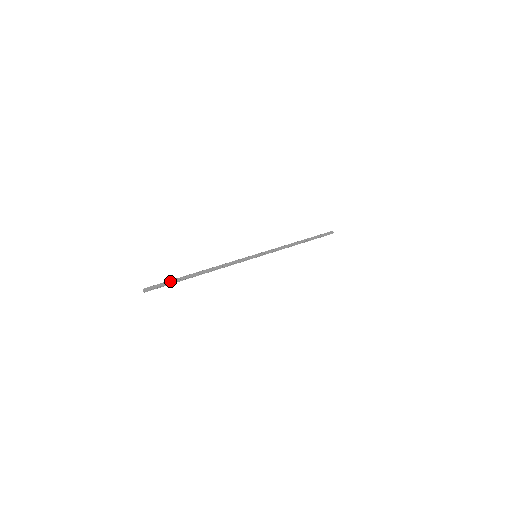
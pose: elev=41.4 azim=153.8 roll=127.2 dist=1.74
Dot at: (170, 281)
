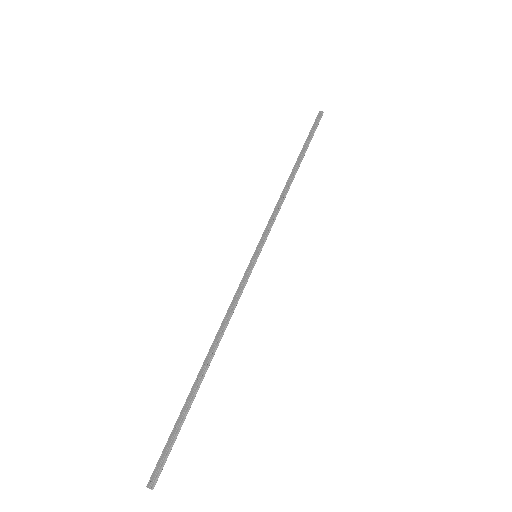
Dot at: (173, 430)
